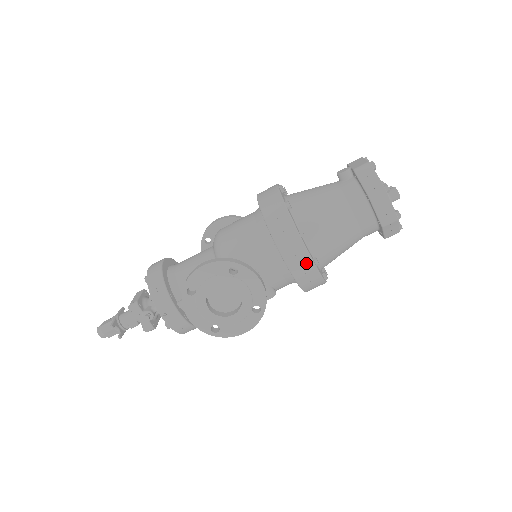
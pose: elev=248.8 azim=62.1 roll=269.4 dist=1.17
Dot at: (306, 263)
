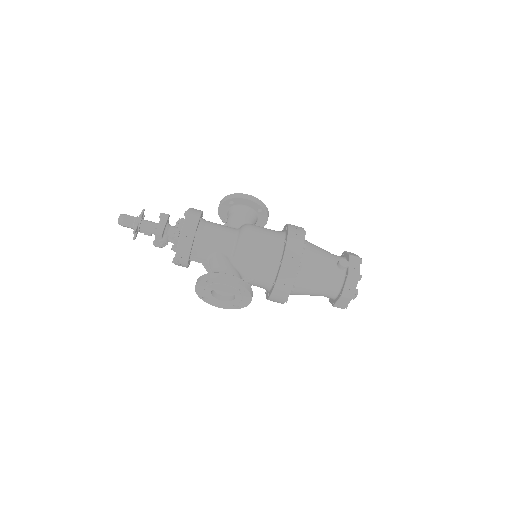
Dot at: (281, 300)
